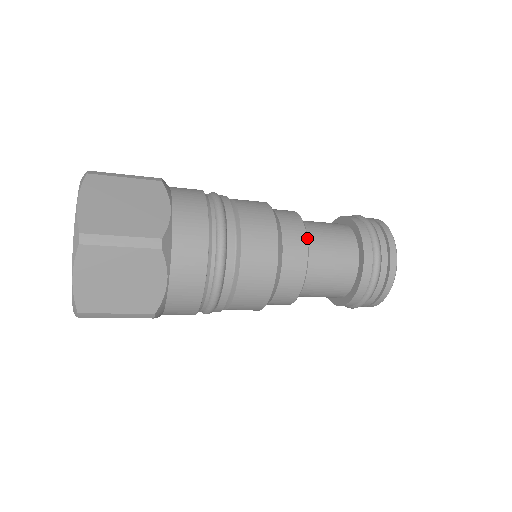
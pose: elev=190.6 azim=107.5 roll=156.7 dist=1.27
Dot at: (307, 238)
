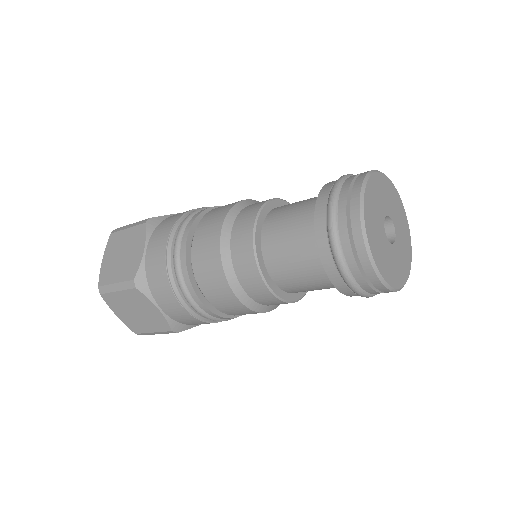
Dot at: (254, 240)
